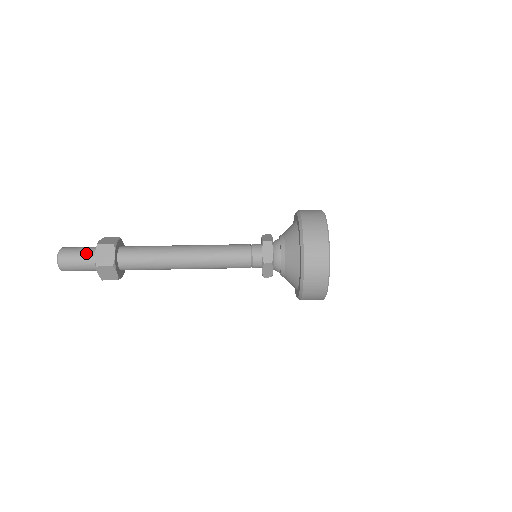
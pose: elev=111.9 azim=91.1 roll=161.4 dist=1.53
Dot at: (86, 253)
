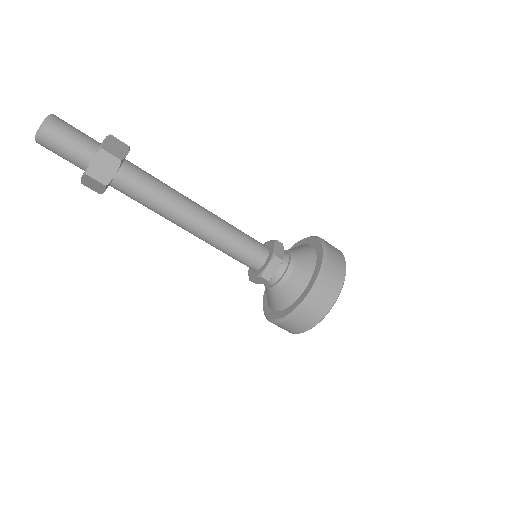
Dot at: (72, 159)
